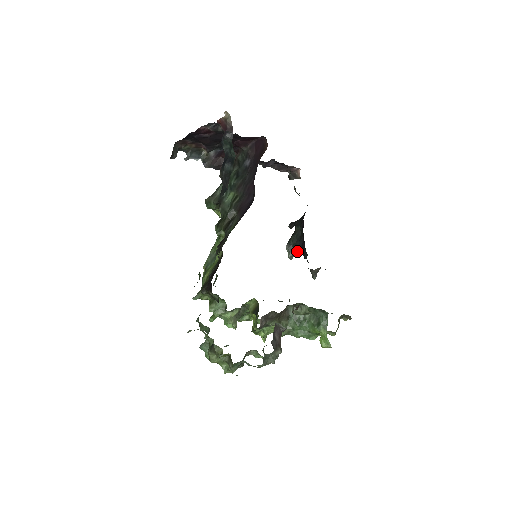
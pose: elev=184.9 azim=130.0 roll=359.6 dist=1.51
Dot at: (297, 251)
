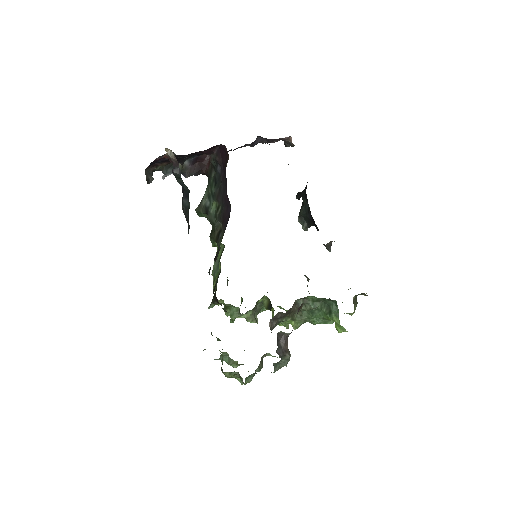
Dot at: (309, 223)
